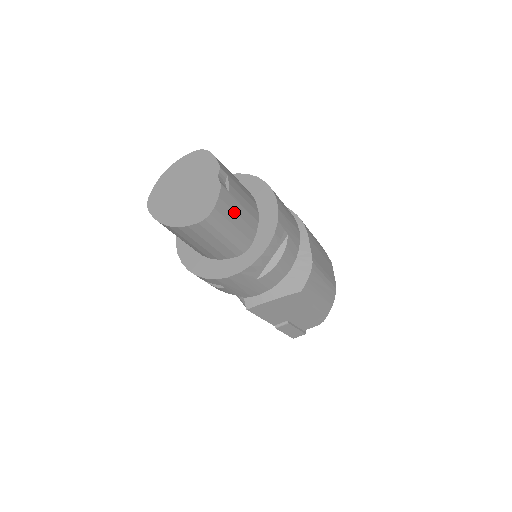
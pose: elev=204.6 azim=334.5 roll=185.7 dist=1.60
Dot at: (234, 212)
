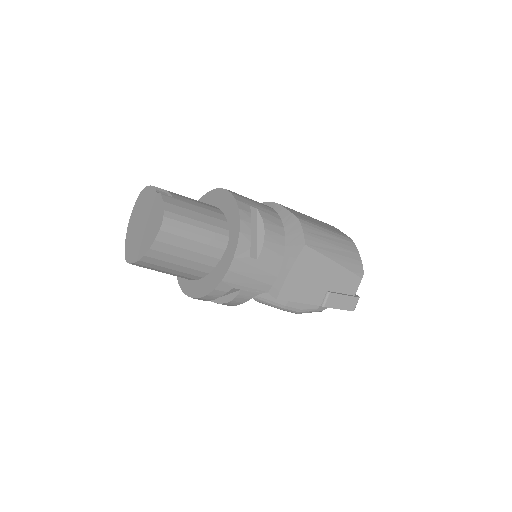
Dot at: (189, 210)
